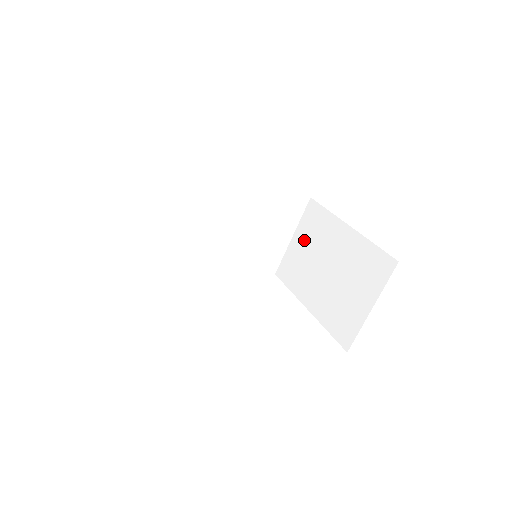
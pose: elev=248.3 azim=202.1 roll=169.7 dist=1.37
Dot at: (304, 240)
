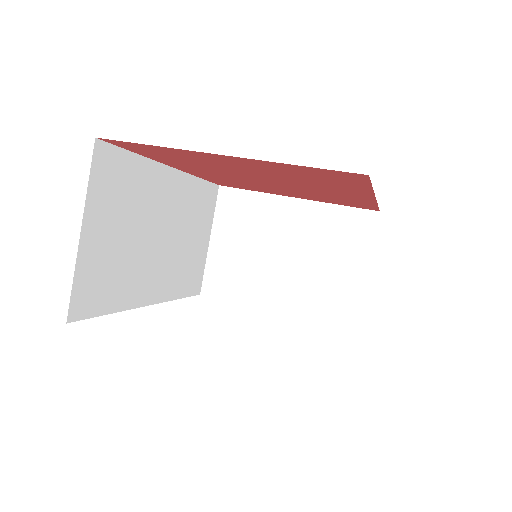
Dot at: (232, 237)
